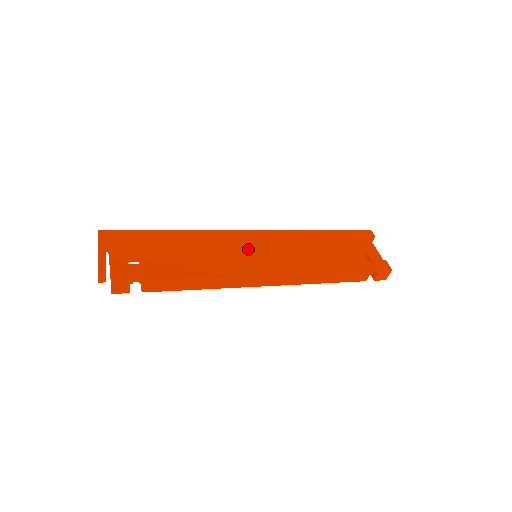
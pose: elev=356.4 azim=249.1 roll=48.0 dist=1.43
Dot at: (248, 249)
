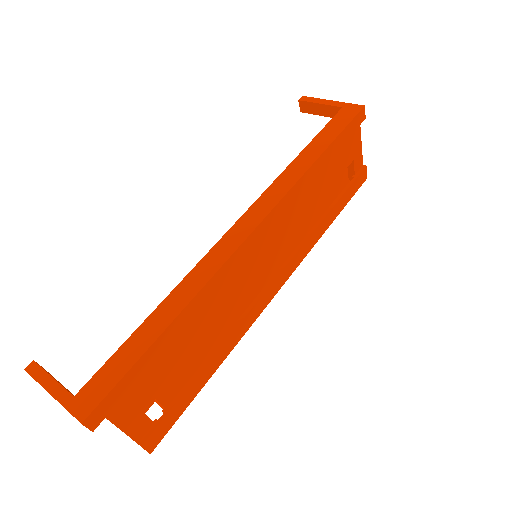
Dot at: (256, 268)
